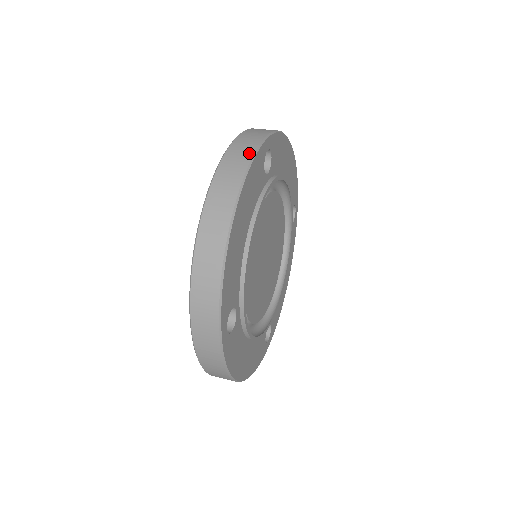
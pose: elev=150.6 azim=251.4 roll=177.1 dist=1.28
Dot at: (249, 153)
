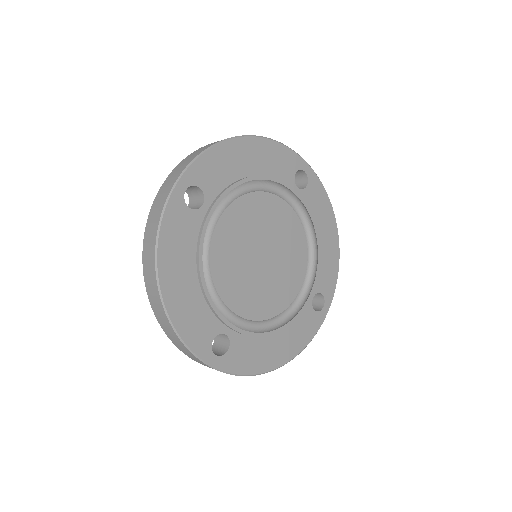
Dot at: occluded
